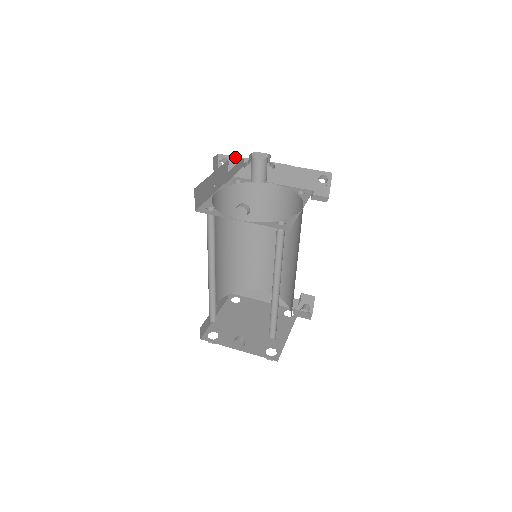
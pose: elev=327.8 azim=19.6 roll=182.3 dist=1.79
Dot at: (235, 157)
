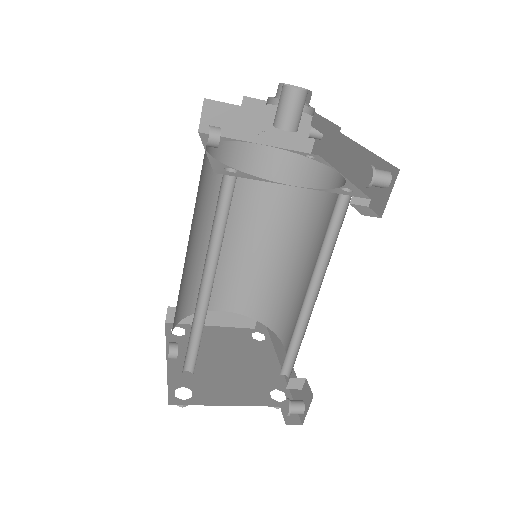
Dot at: occluded
